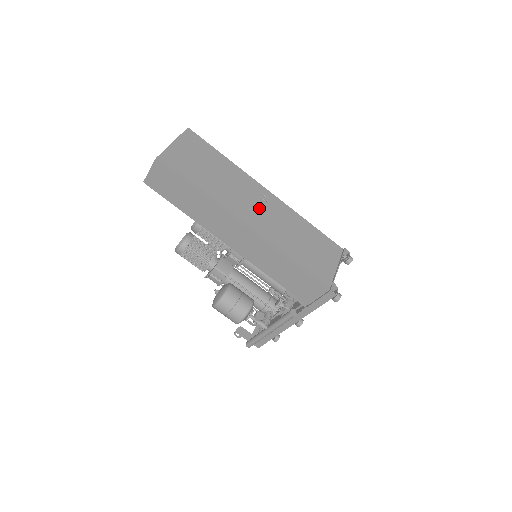
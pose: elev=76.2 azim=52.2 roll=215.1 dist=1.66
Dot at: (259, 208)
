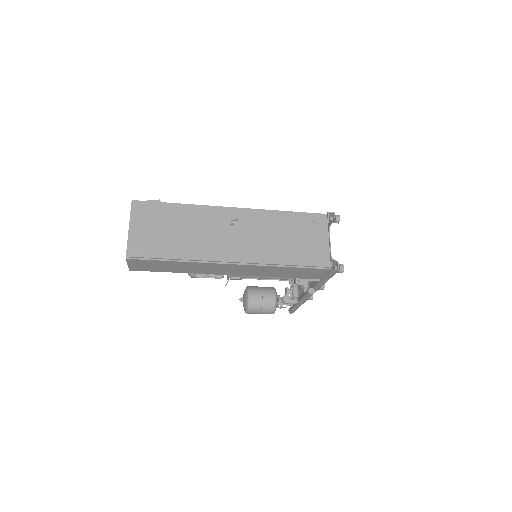
Dot at: (234, 235)
